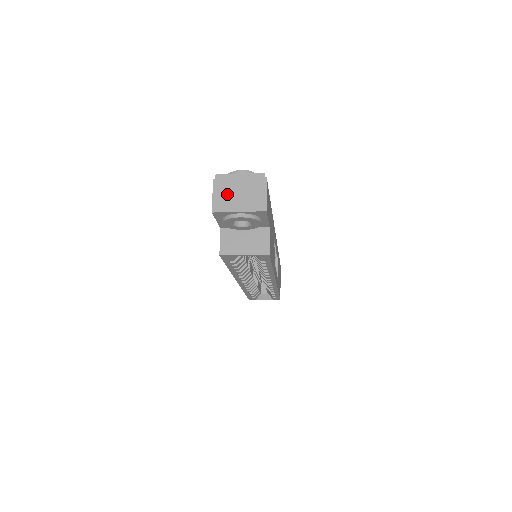
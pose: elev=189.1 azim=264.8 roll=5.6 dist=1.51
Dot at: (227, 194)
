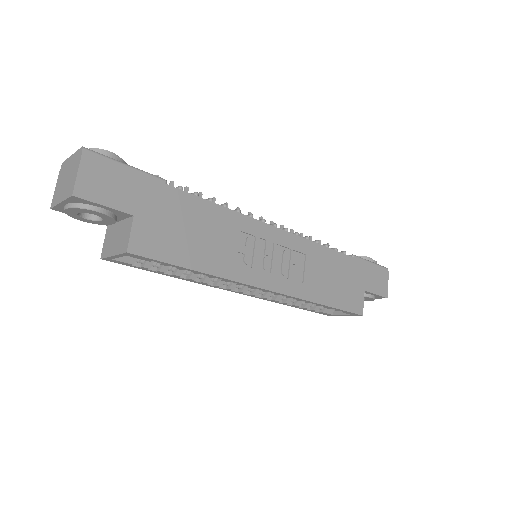
Dot at: (61, 183)
